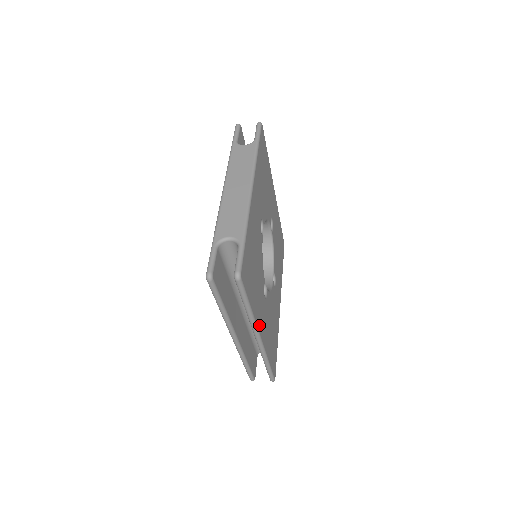
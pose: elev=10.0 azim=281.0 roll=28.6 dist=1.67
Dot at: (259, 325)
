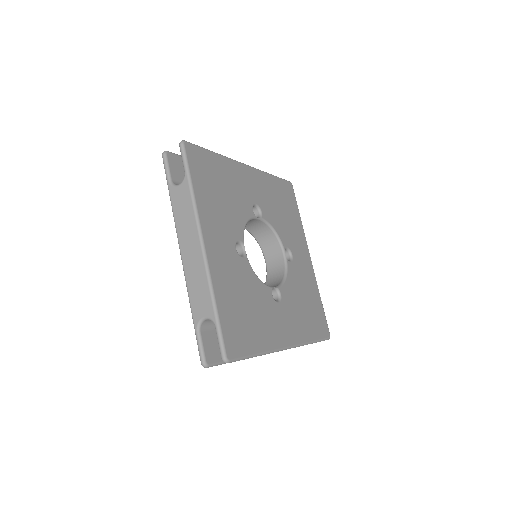
Dot at: (280, 342)
